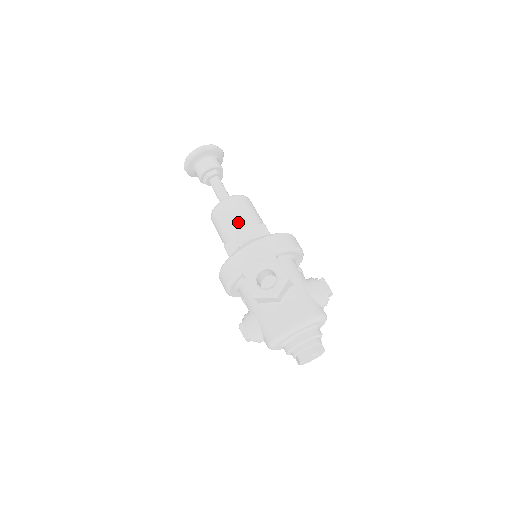
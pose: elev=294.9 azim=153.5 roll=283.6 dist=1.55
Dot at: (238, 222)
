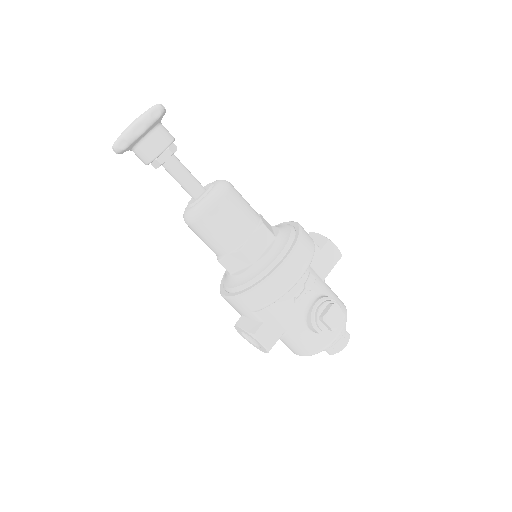
Dot at: (212, 249)
